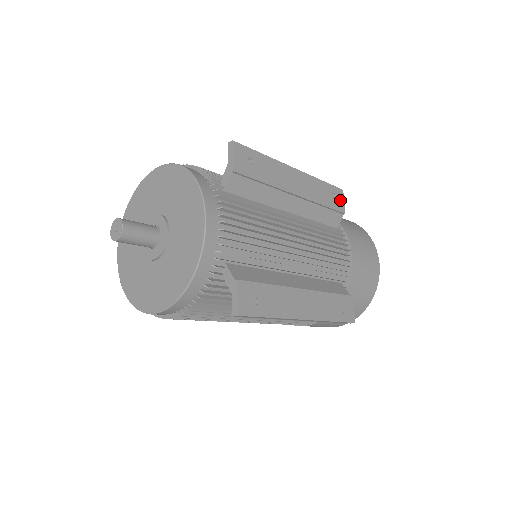
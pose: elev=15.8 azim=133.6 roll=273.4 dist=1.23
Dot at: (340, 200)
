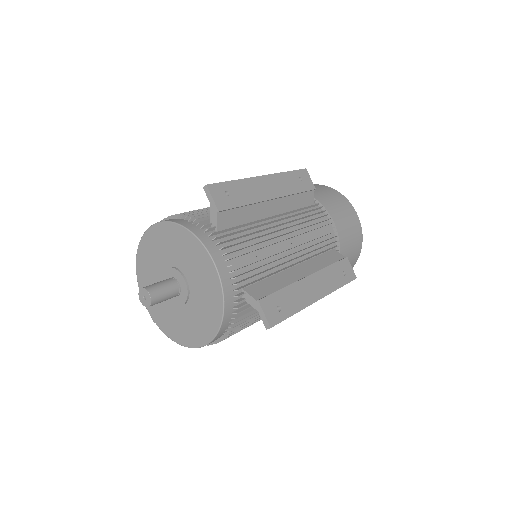
Dot at: (307, 179)
